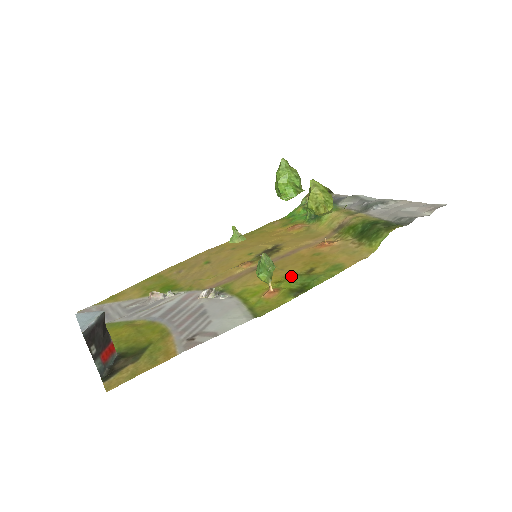
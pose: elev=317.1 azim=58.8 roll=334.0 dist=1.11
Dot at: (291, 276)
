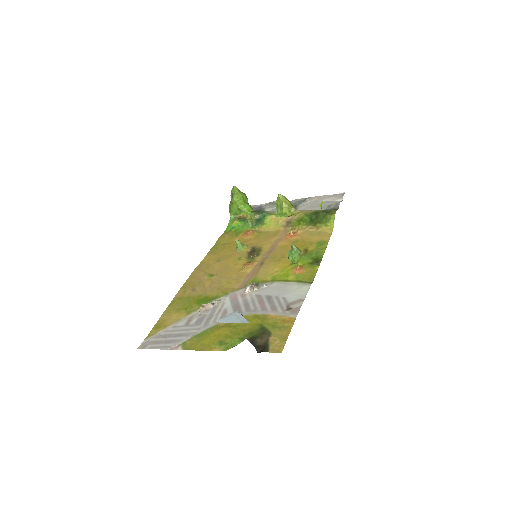
Dot at: occluded
